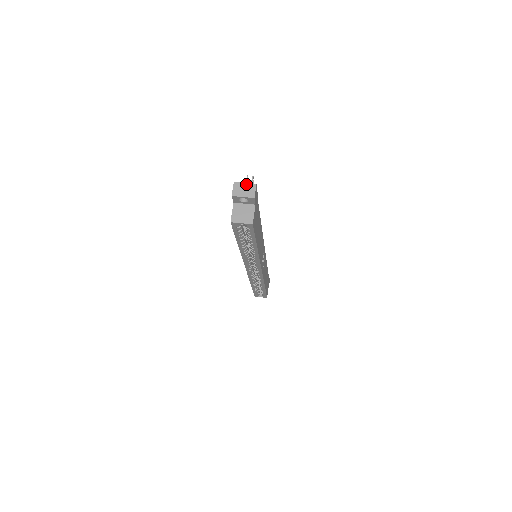
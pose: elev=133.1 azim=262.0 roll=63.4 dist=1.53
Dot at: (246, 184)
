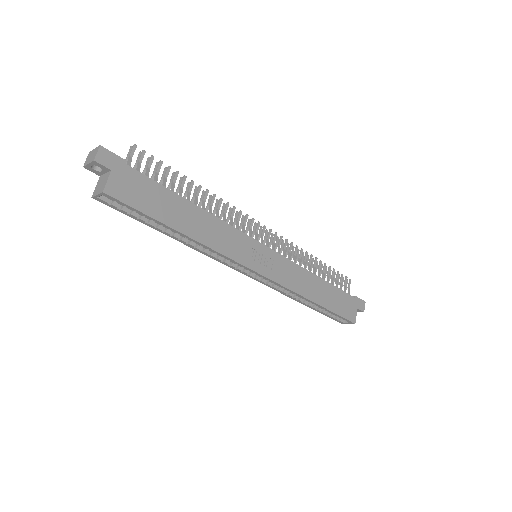
Dot at: (94, 149)
